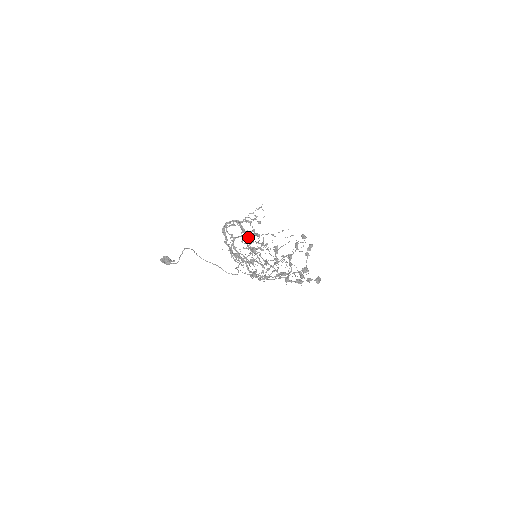
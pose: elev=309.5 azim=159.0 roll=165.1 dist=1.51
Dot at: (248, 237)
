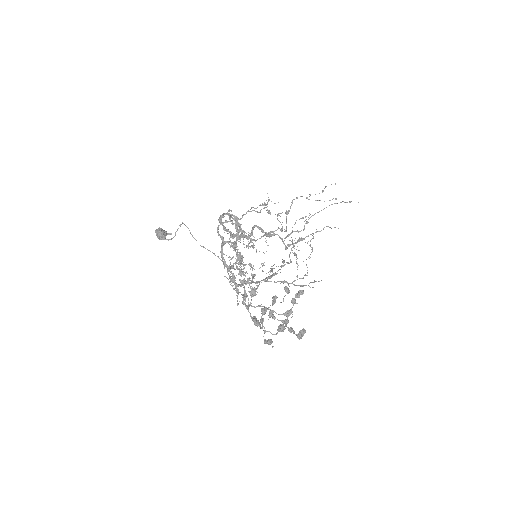
Dot at: occluded
